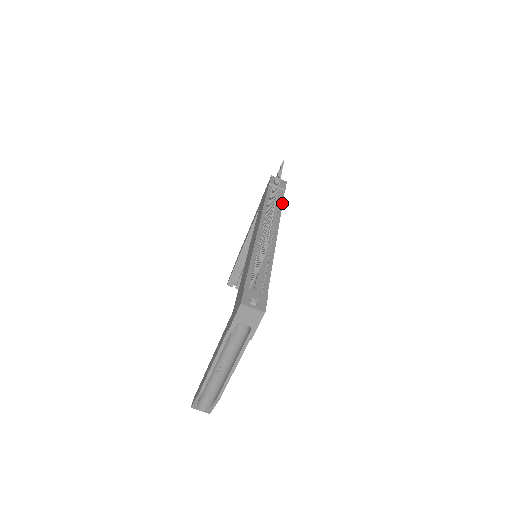
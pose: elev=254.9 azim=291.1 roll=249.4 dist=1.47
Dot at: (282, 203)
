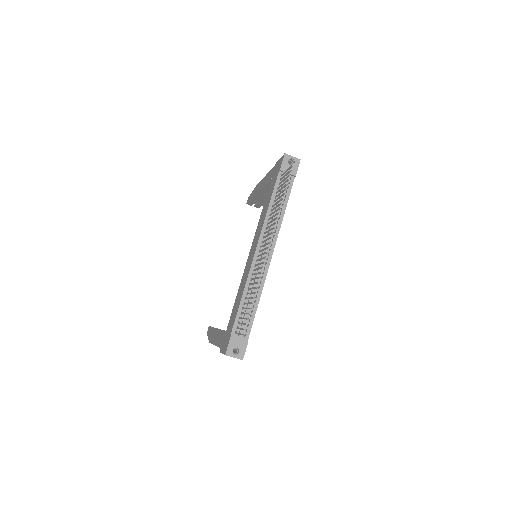
Dot at: (287, 201)
